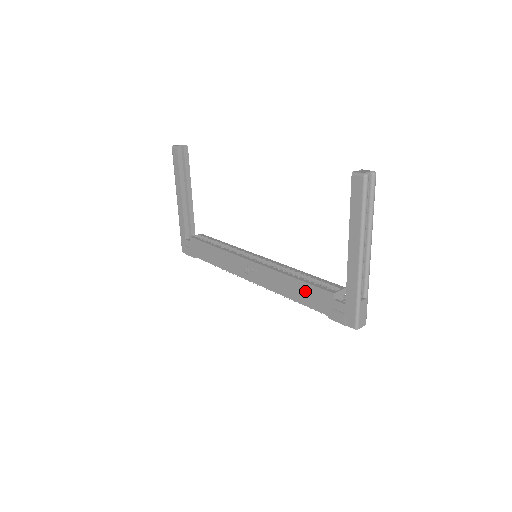
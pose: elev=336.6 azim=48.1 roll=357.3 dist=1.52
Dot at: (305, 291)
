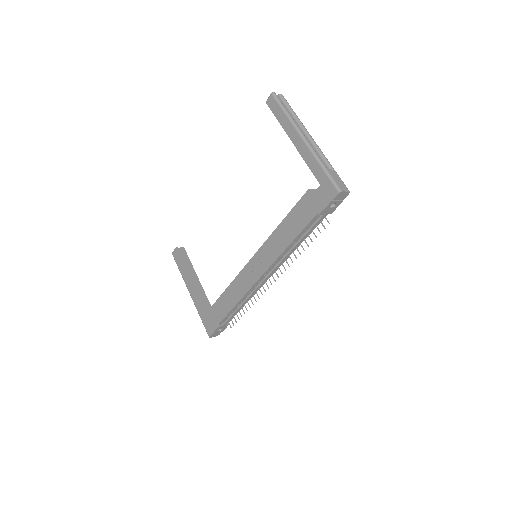
Dot at: (293, 219)
